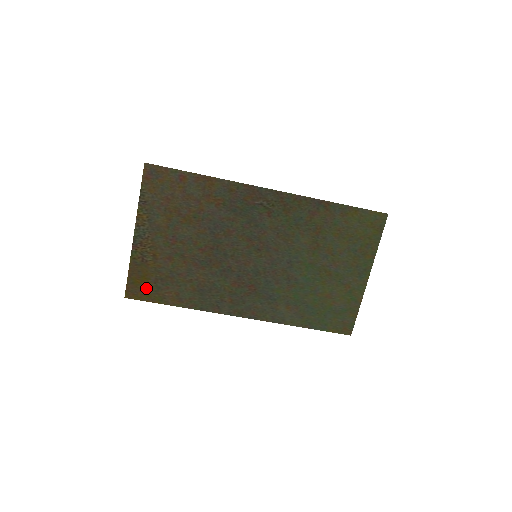
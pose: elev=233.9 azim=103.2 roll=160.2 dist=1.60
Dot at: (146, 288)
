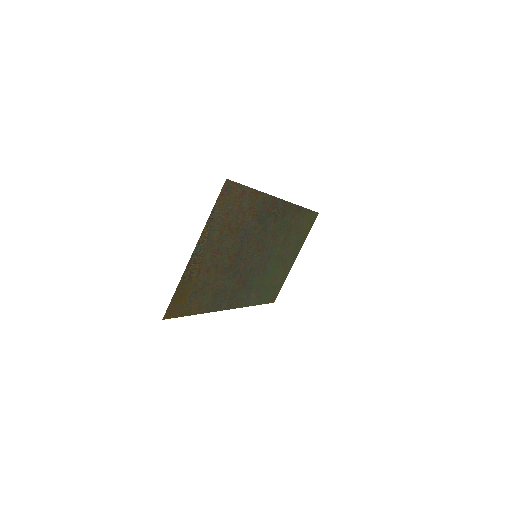
Dot at: (182, 304)
